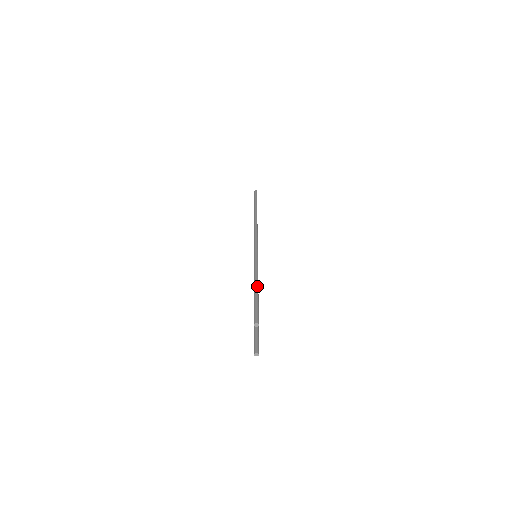
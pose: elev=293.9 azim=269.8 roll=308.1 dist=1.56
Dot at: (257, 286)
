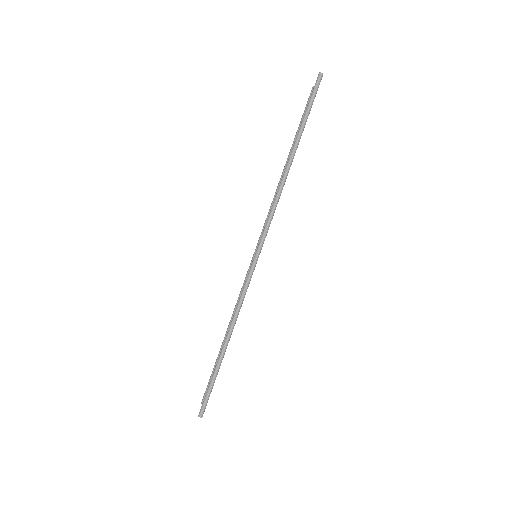
Dot at: (222, 357)
